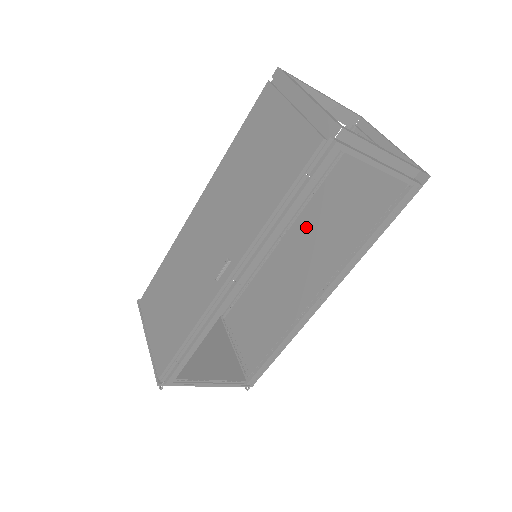
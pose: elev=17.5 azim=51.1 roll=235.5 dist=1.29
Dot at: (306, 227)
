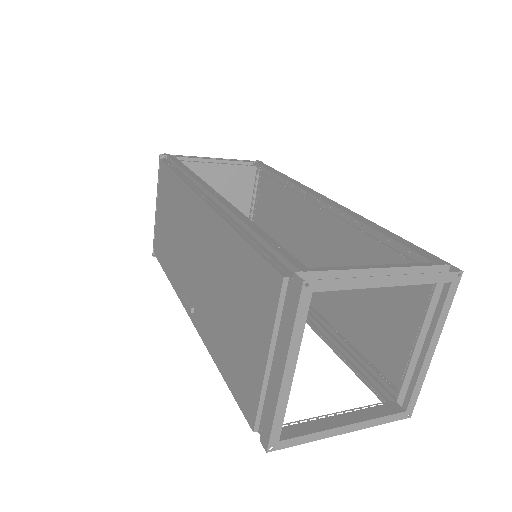
Dot at: (339, 243)
